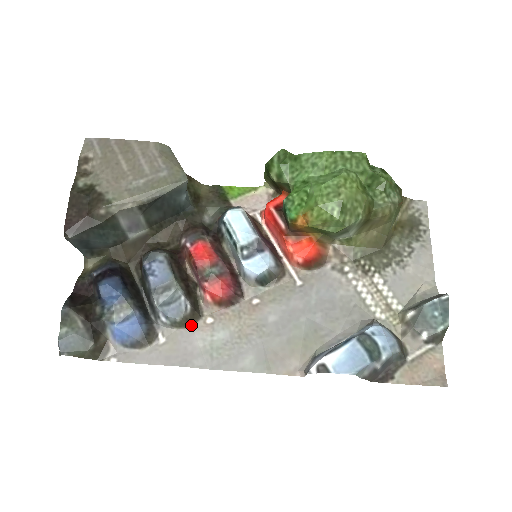
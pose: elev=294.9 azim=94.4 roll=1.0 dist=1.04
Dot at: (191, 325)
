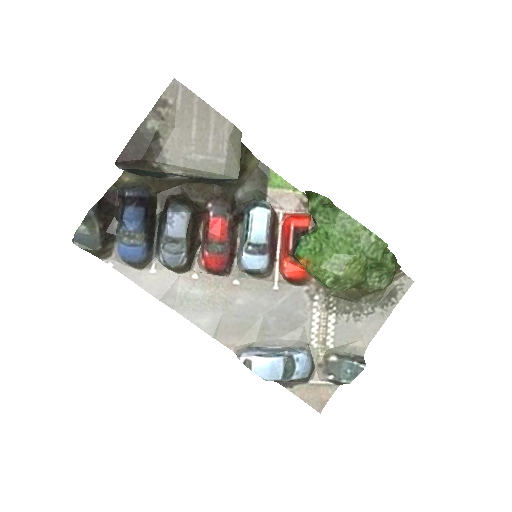
Dot at: (179, 273)
